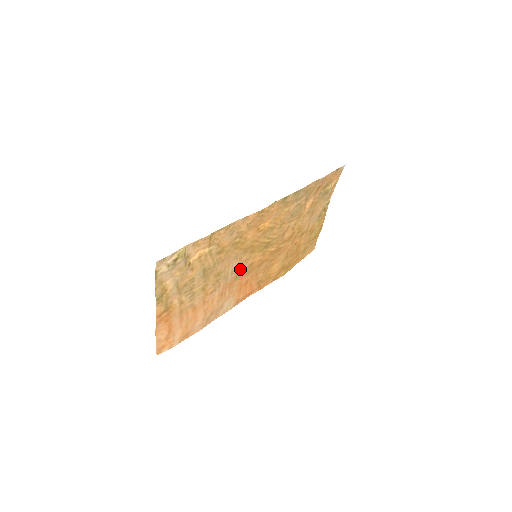
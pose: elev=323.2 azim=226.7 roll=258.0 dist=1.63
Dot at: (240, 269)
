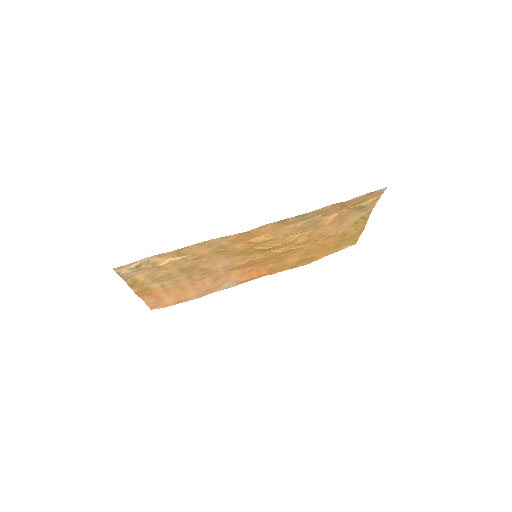
Dot at: (235, 265)
